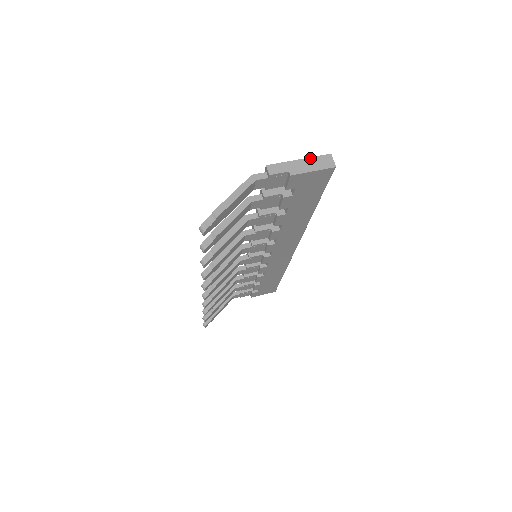
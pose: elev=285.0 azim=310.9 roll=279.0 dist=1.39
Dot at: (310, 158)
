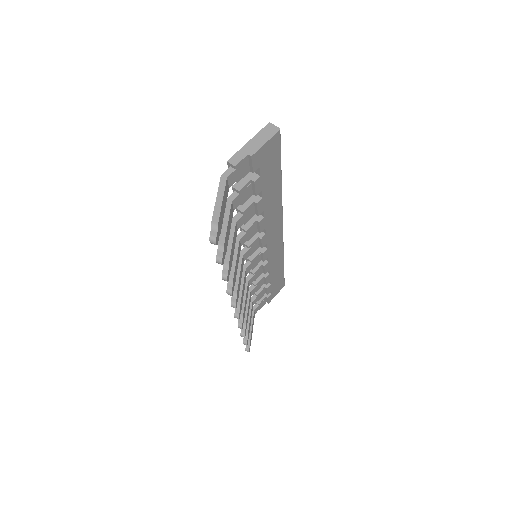
Dot at: (256, 135)
